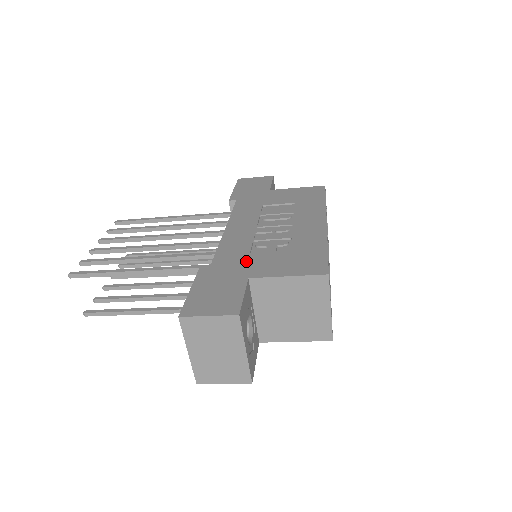
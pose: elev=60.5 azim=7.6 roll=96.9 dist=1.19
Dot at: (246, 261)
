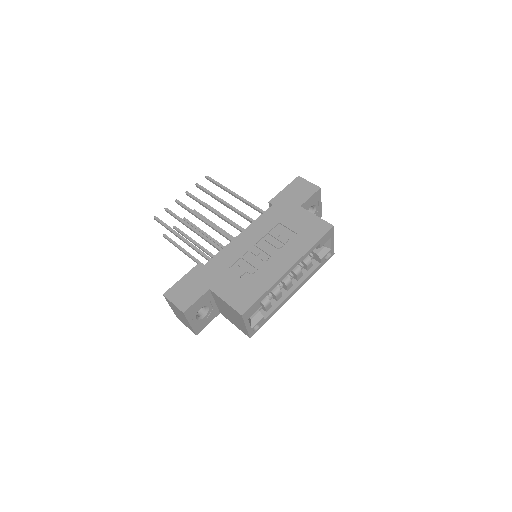
Dot at: (221, 274)
